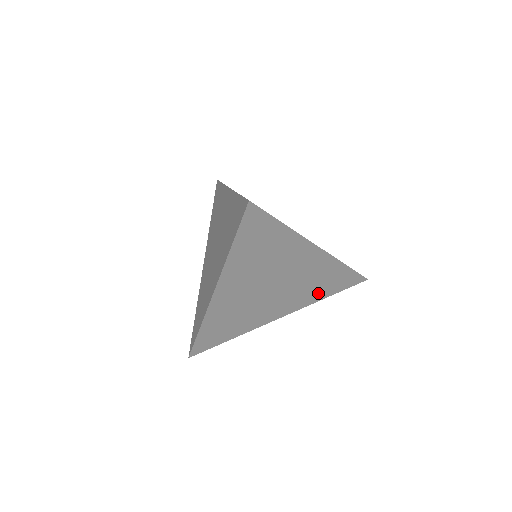
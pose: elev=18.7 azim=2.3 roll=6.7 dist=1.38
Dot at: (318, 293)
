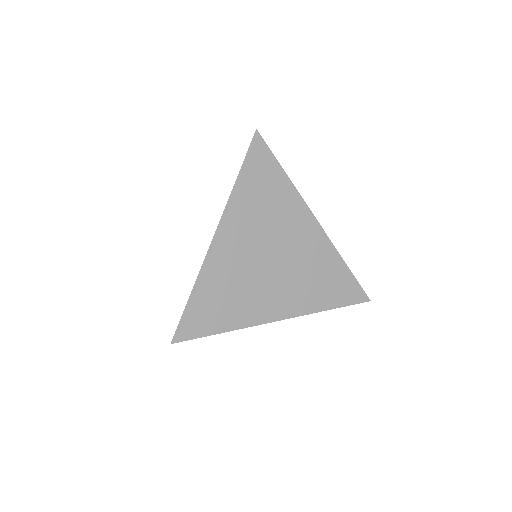
Dot at: (319, 296)
